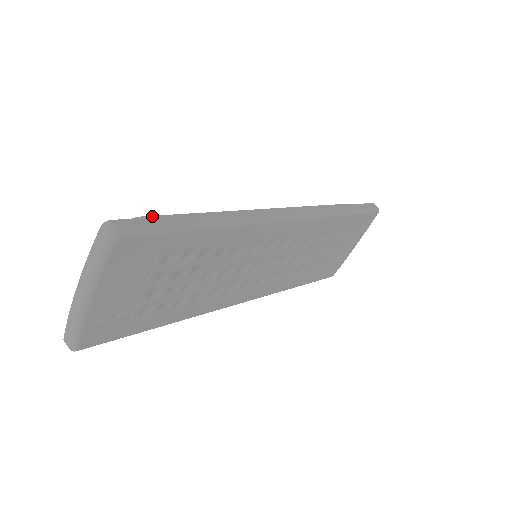
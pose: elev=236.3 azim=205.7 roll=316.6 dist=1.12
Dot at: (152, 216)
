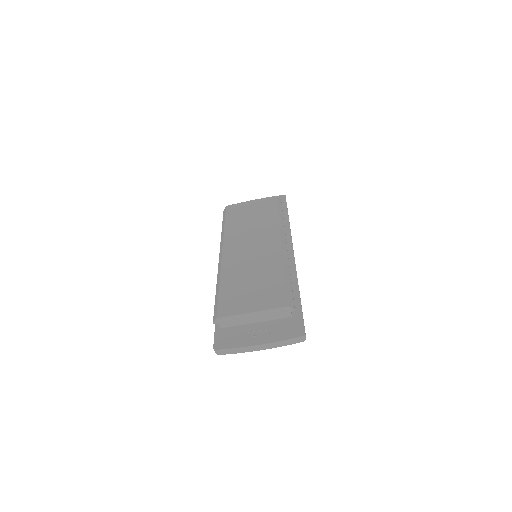
Dot at: occluded
